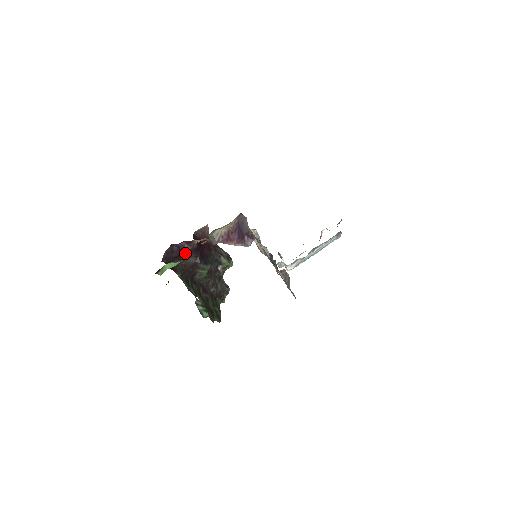
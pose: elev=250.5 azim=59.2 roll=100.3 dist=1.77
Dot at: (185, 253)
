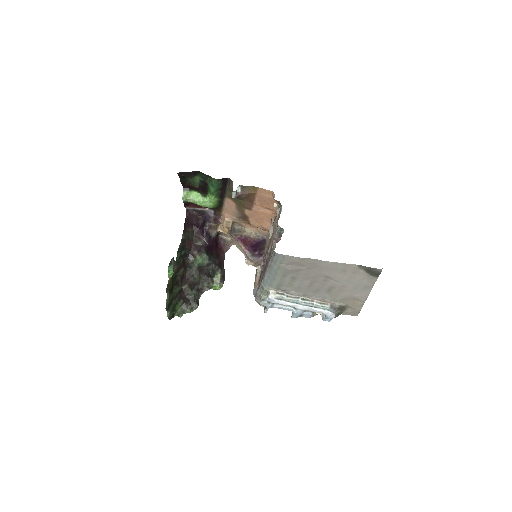
Dot at: (204, 228)
